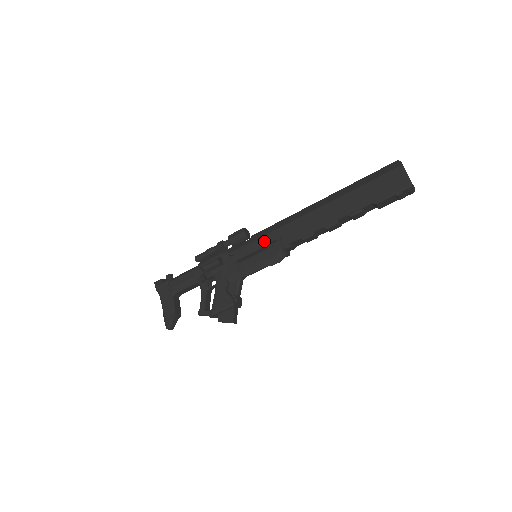
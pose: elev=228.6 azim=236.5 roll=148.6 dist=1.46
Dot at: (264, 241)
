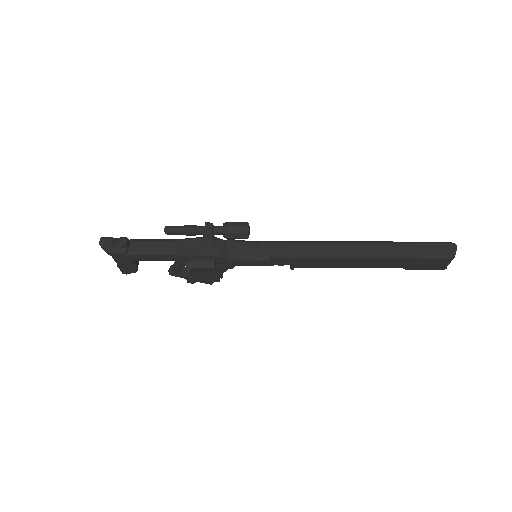
Dot at: (275, 261)
